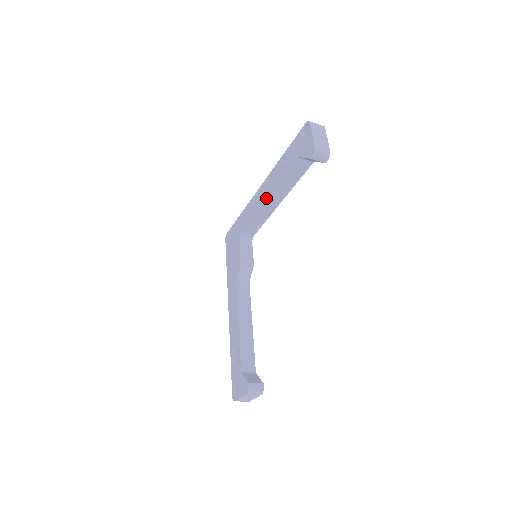
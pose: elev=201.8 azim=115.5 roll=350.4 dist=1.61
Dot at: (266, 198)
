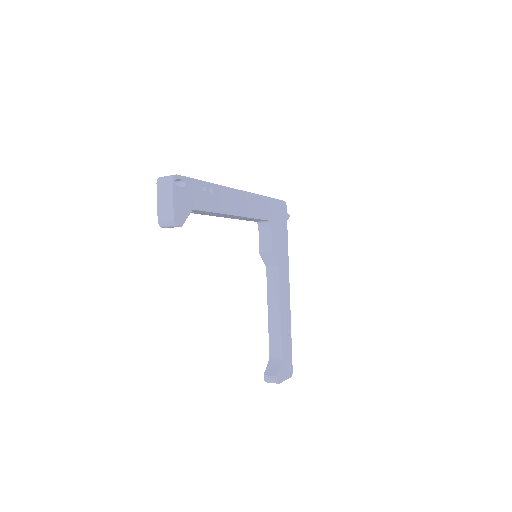
Dot at: occluded
